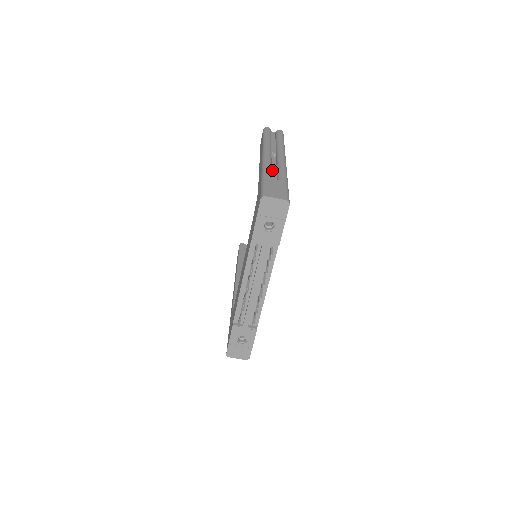
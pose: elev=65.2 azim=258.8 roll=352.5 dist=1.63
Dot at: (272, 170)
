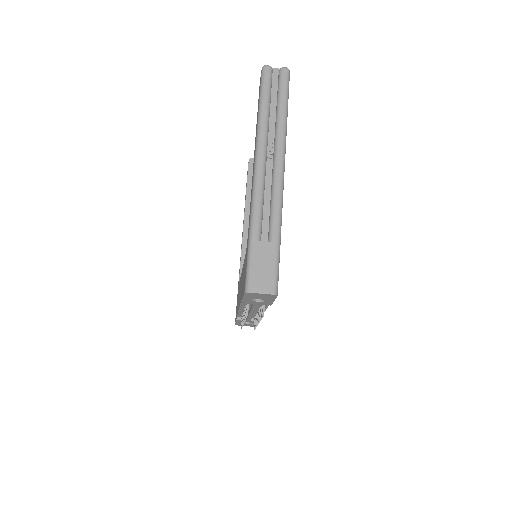
Dot at: (264, 203)
